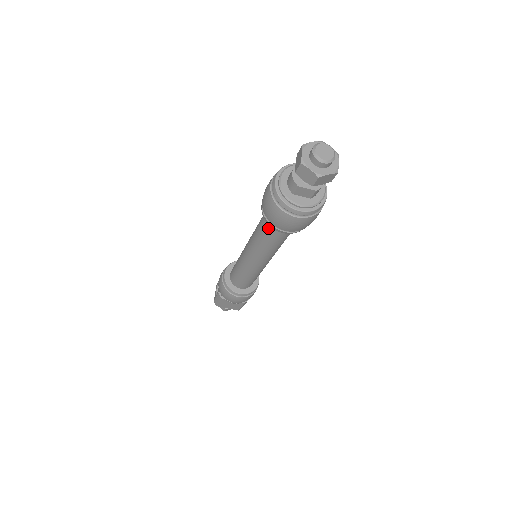
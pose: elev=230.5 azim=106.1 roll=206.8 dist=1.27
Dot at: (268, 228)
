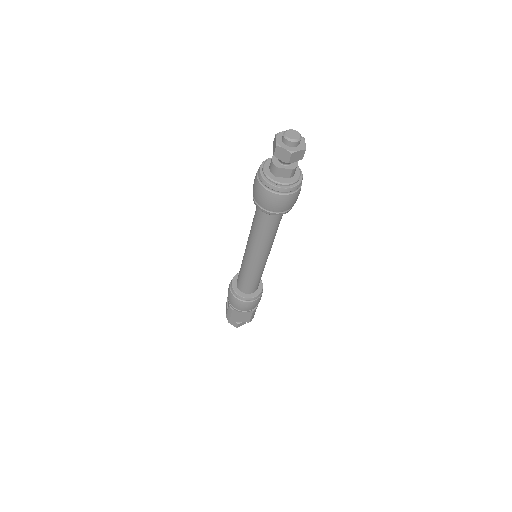
Dot at: (261, 217)
